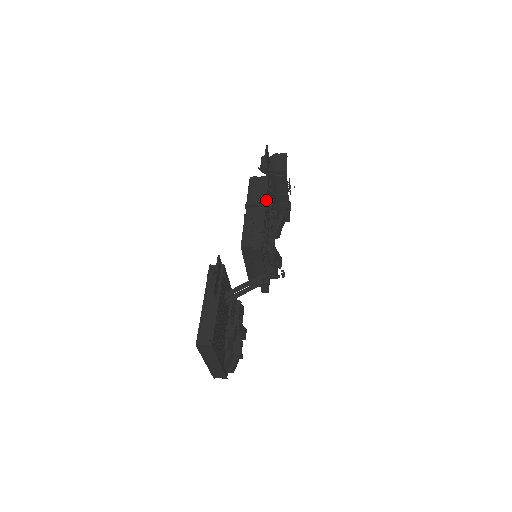
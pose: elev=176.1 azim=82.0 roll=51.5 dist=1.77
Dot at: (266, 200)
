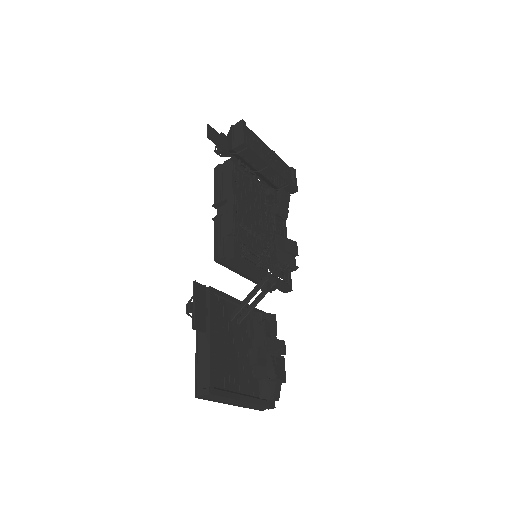
Dot at: (233, 190)
